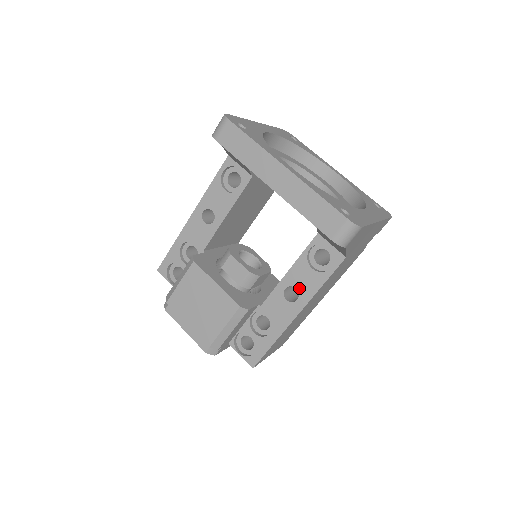
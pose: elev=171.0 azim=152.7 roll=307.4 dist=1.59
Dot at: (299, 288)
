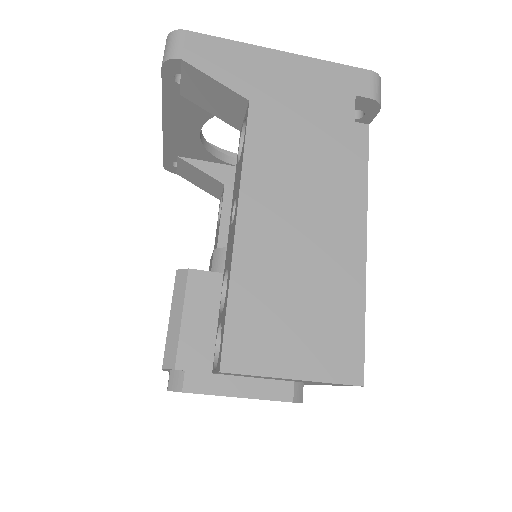
Dot at: (236, 194)
